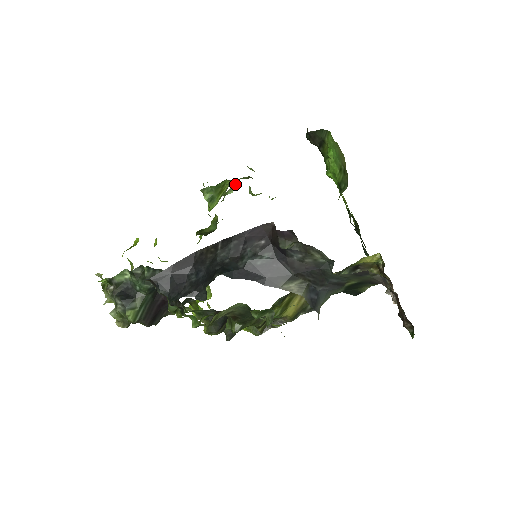
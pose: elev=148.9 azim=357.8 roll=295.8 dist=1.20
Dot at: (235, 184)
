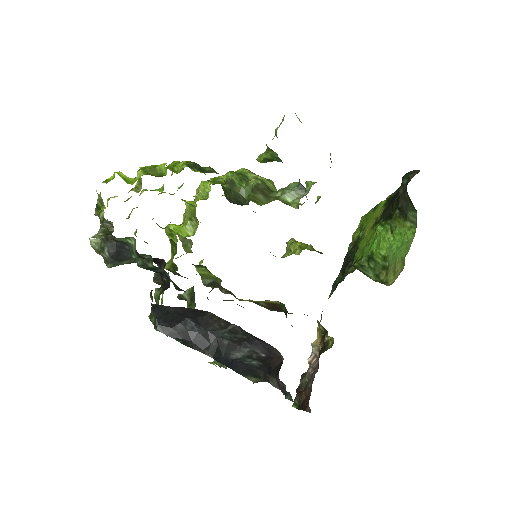
Dot at: occluded
